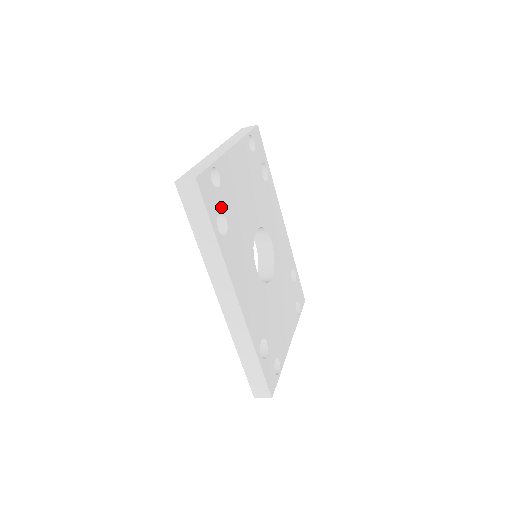
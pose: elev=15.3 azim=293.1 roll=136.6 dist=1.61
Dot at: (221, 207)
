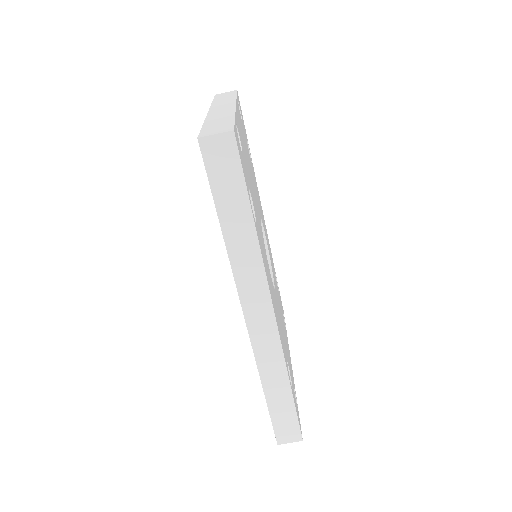
Dot at: occluded
